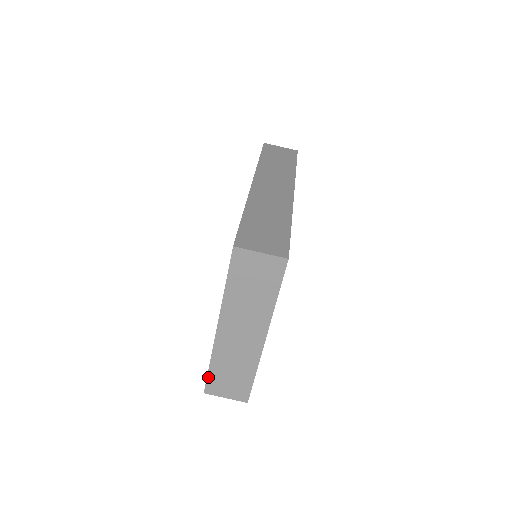
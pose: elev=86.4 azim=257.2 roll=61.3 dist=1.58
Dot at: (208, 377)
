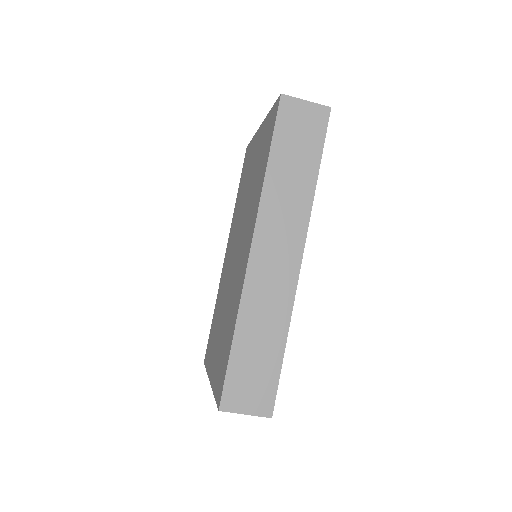
Dot at: occluded
